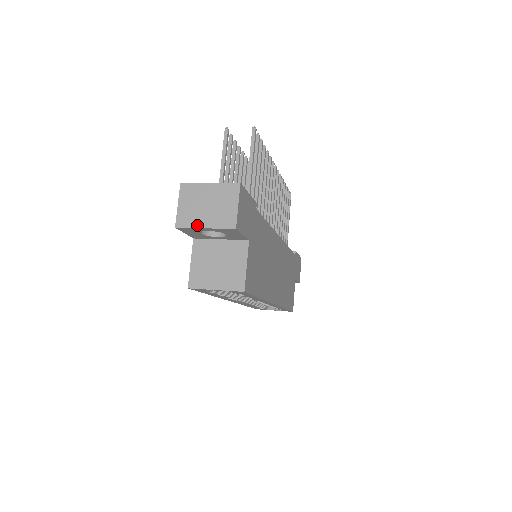
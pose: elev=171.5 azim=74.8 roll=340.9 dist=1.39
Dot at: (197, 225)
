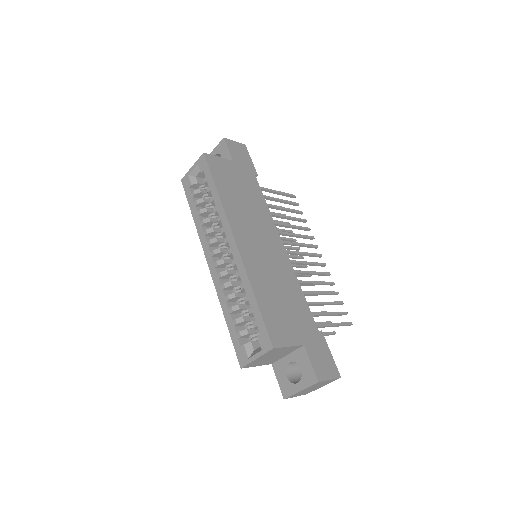
Dot at: occluded
